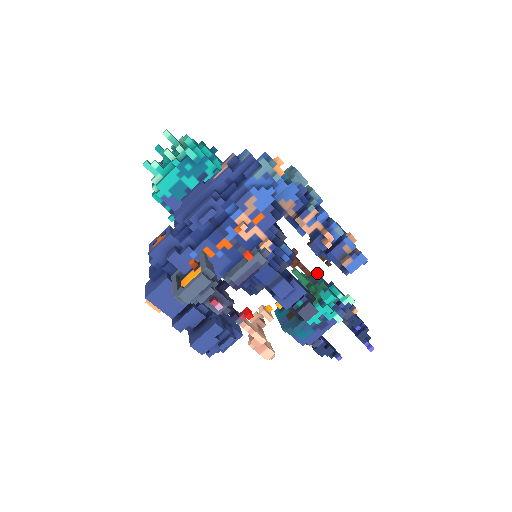
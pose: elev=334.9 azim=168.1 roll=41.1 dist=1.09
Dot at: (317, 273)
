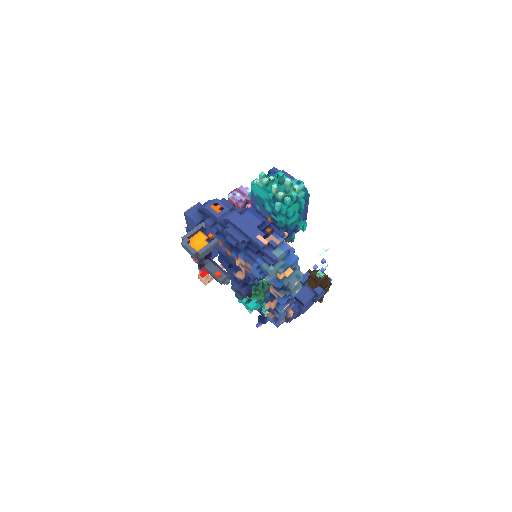
Dot at: occluded
